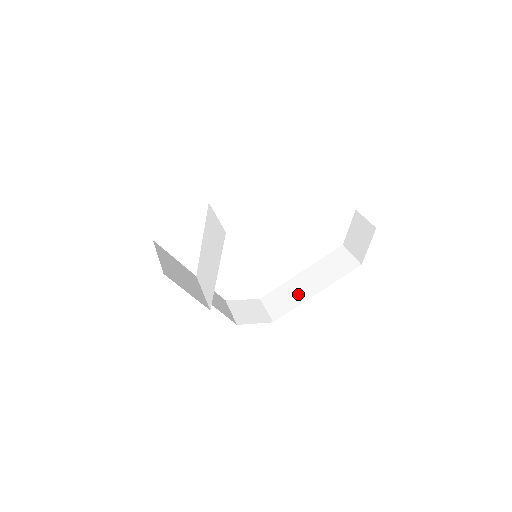
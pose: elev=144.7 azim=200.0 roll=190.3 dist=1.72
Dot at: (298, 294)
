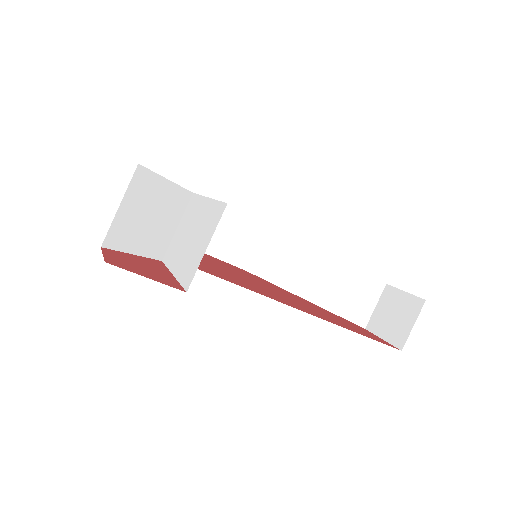
Dot at: (292, 275)
